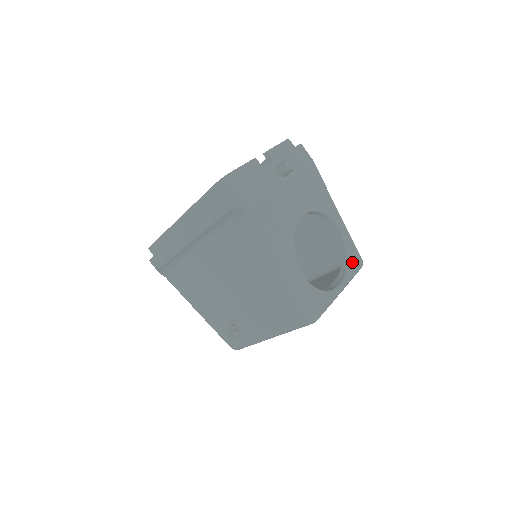
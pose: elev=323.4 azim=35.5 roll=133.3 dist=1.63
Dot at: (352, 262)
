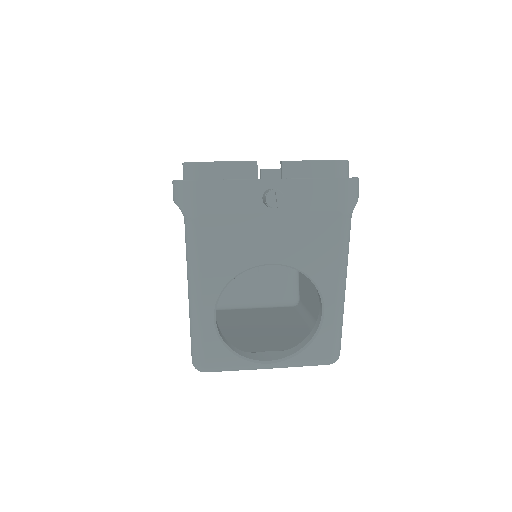
Dot at: (312, 351)
